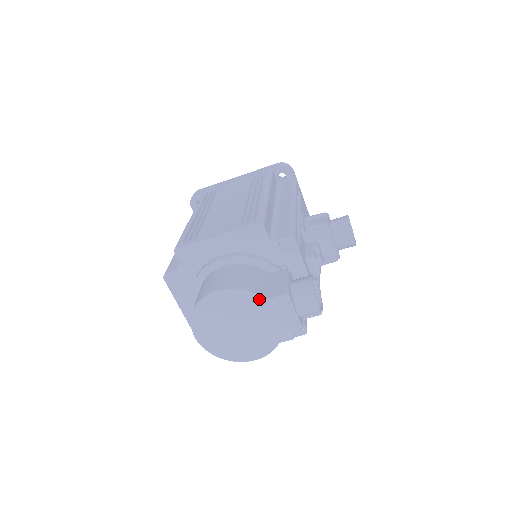
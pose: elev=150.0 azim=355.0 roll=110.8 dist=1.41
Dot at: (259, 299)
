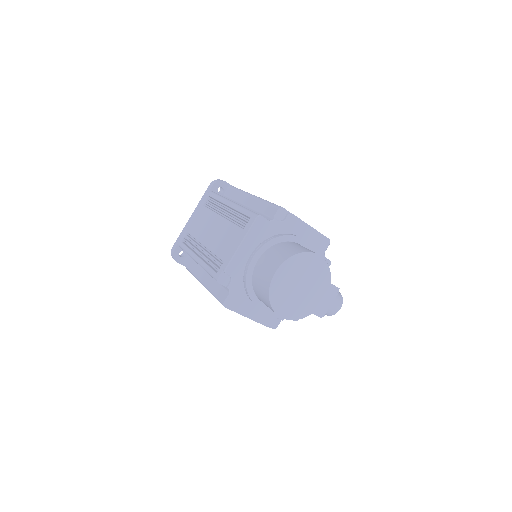
Dot at: (329, 280)
